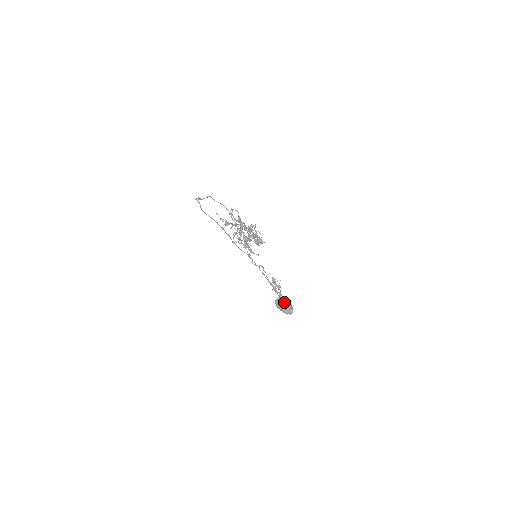
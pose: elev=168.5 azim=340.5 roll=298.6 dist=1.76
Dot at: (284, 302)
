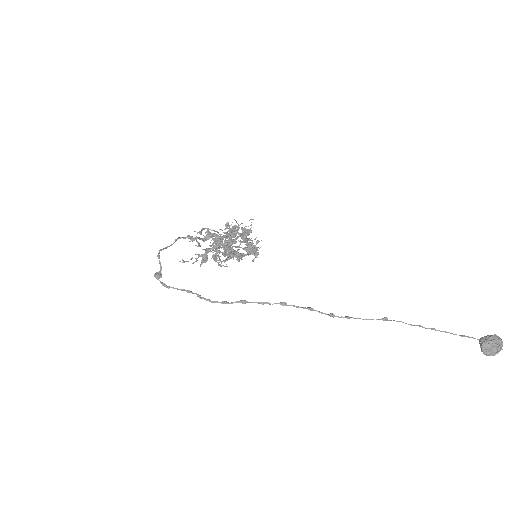
Dot at: (494, 343)
